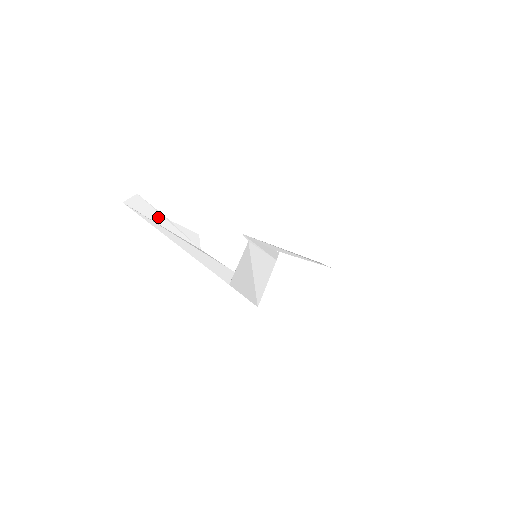
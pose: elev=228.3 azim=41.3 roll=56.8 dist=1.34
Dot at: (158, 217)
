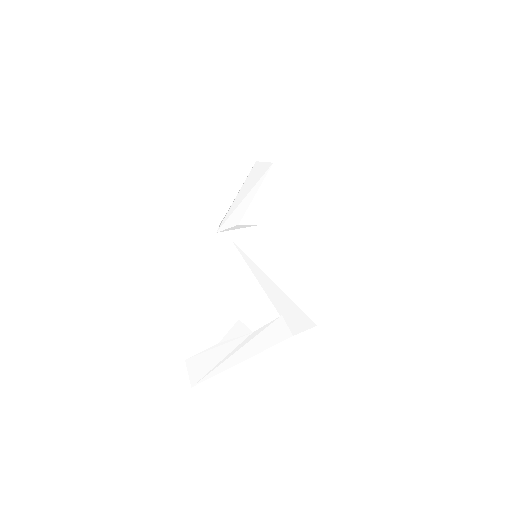
Dot at: (214, 355)
